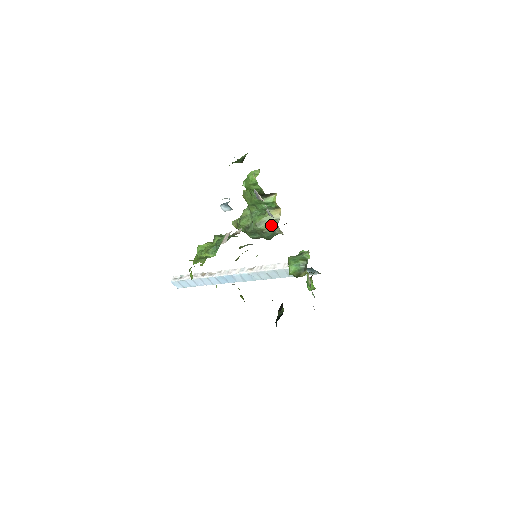
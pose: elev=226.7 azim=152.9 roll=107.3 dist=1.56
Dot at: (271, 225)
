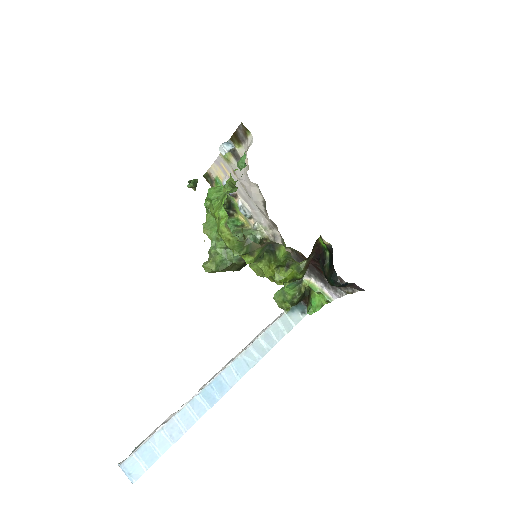
Dot at: (249, 232)
